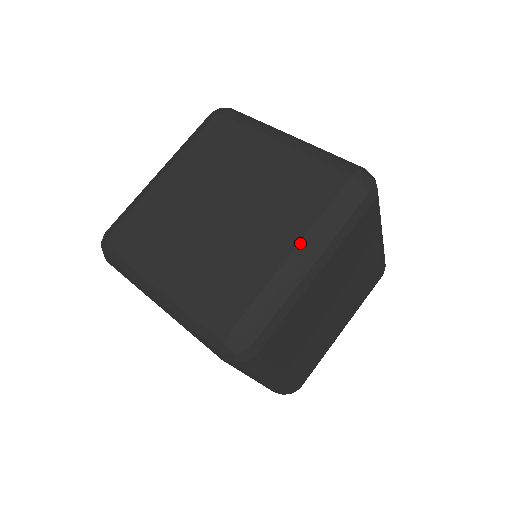
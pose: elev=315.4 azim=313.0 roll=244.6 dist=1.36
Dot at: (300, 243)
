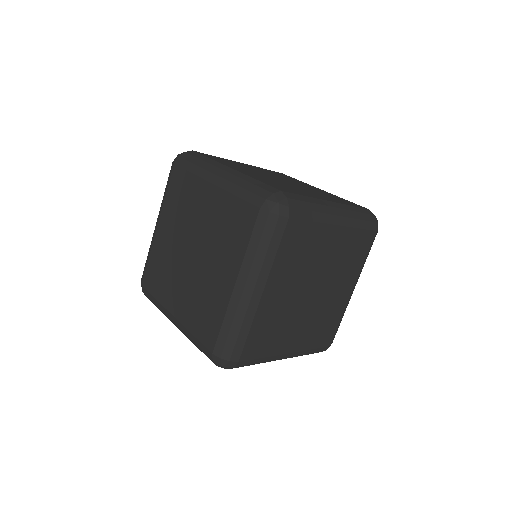
Dot at: (335, 202)
